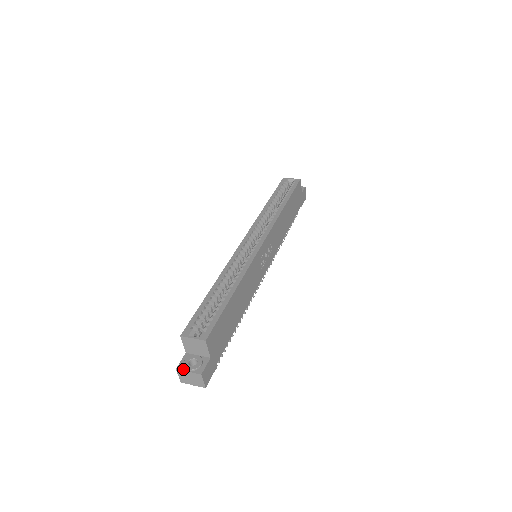
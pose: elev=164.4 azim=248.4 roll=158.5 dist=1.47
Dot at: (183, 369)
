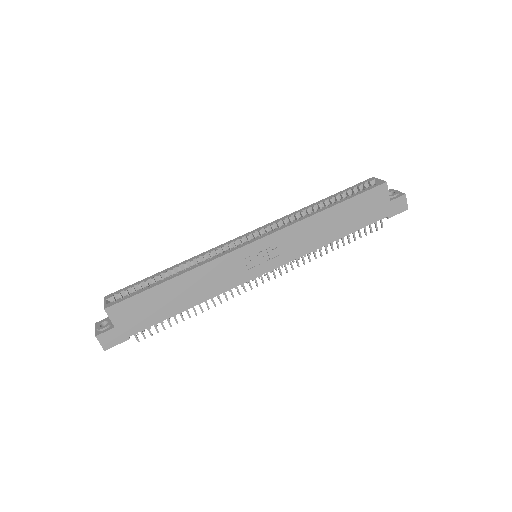
Dot at: (96, 326)
